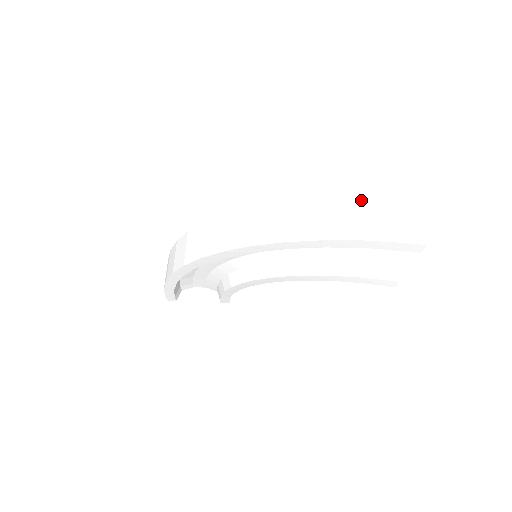
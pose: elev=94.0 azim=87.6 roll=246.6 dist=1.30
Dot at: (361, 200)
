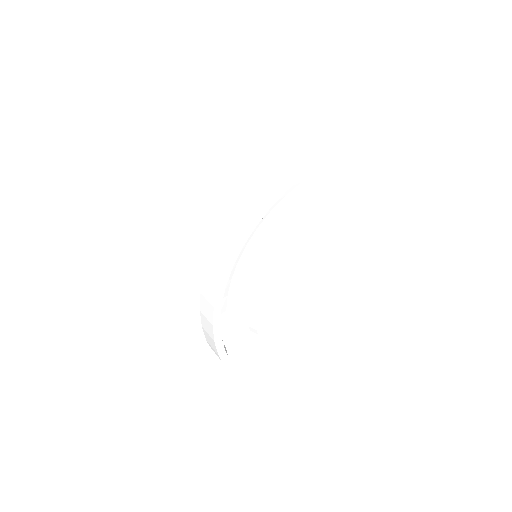
Dot at: (284, 159)
